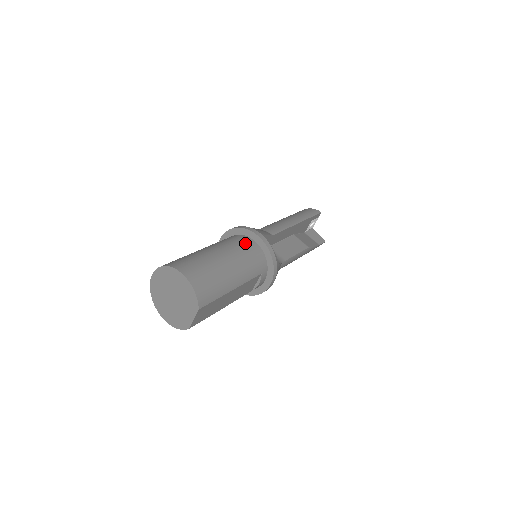
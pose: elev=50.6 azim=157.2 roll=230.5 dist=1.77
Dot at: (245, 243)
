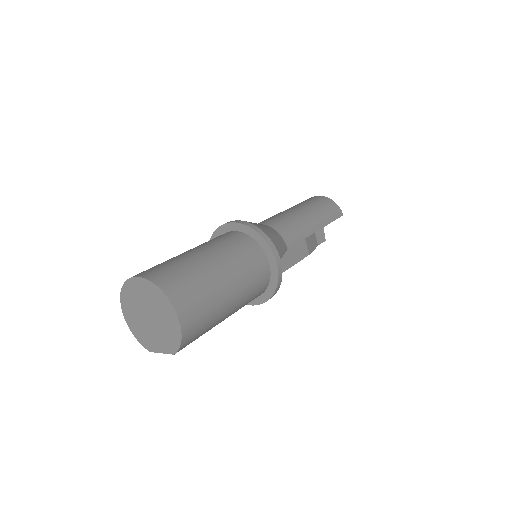
Dot at: (259, 265)
